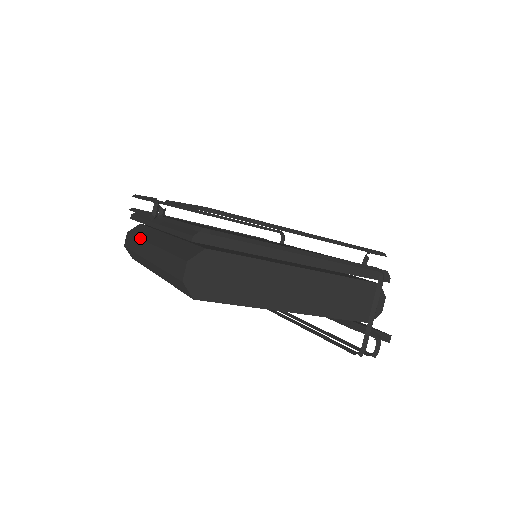
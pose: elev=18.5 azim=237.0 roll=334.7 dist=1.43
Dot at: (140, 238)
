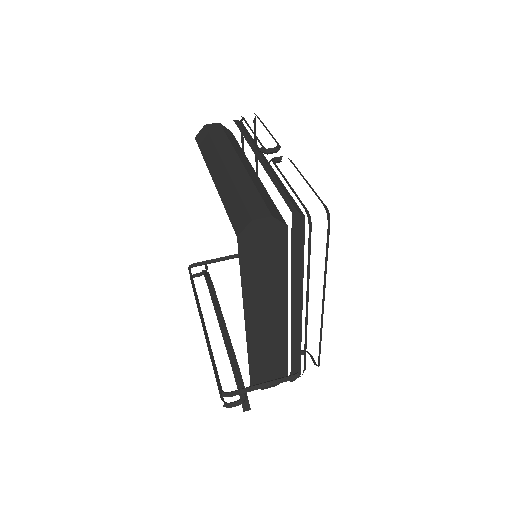
Dot at: (232, 143)
